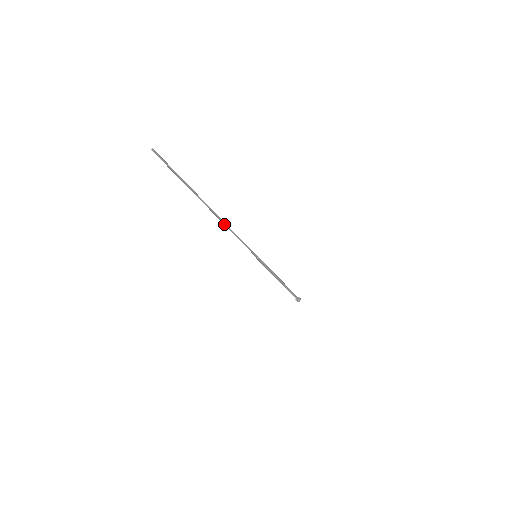
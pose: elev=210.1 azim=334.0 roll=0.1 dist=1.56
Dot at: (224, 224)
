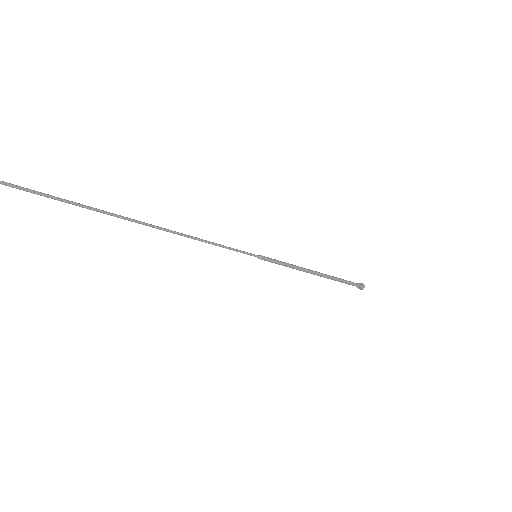
Dot at: occluded
